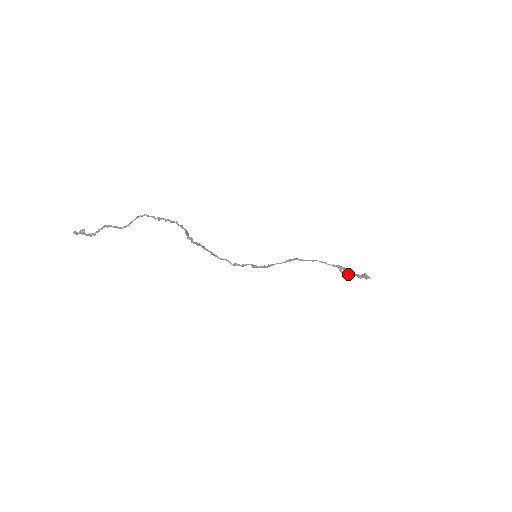
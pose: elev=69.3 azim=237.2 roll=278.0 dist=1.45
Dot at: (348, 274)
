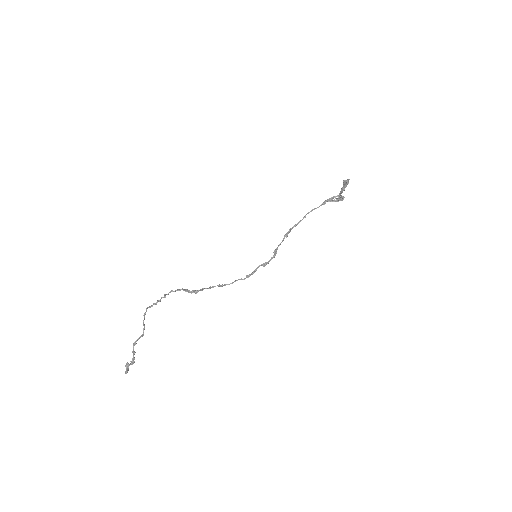
Dot at: (339, 197)
